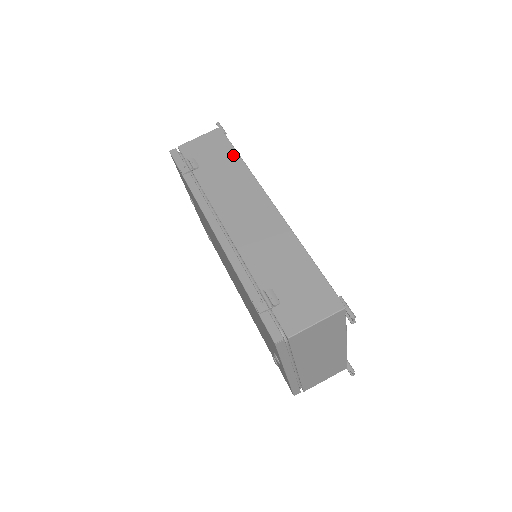
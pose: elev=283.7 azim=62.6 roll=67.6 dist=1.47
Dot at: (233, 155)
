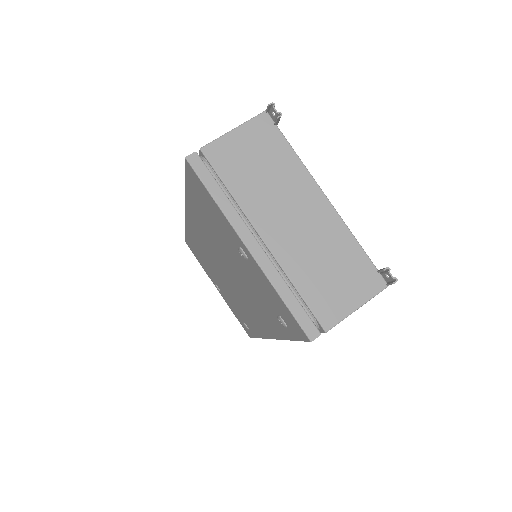
Dot at: occluded
